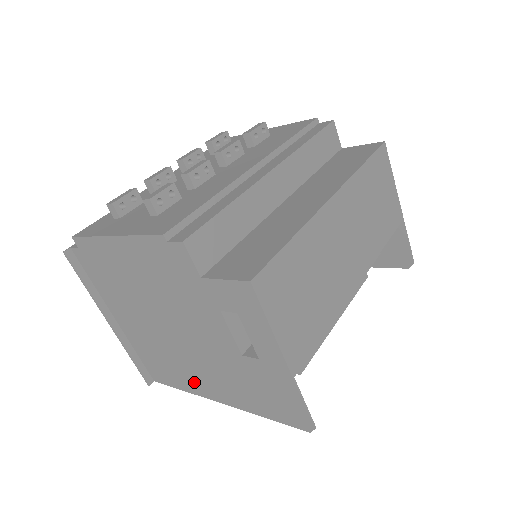
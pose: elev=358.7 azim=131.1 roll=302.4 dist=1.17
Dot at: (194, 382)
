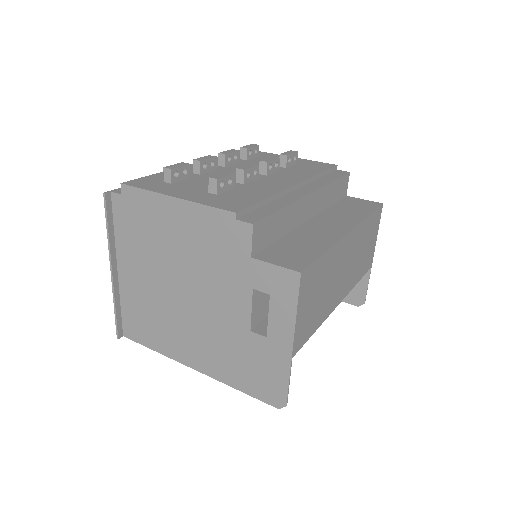
Dot at: (176, 345)
